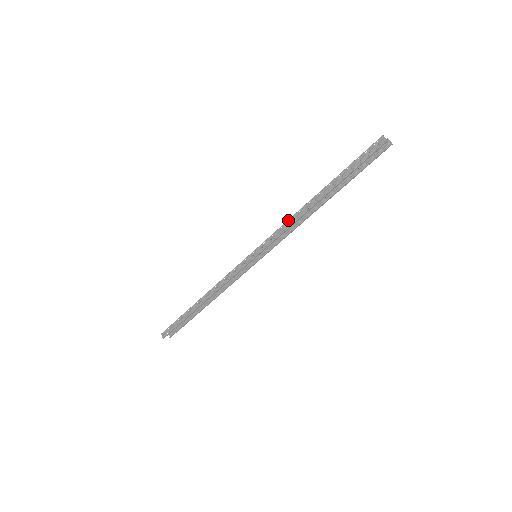
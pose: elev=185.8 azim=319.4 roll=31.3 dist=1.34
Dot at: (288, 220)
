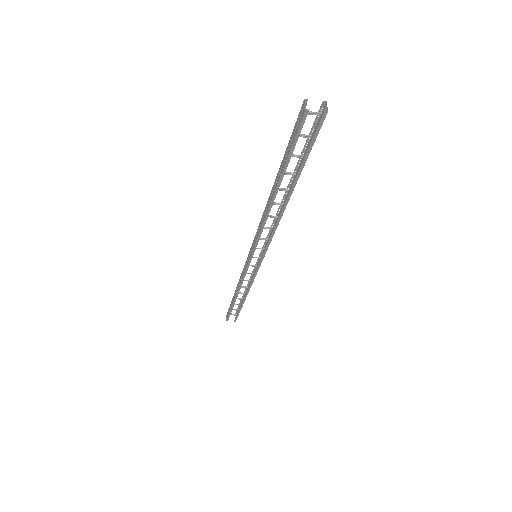
Dot at: (261, 219)
